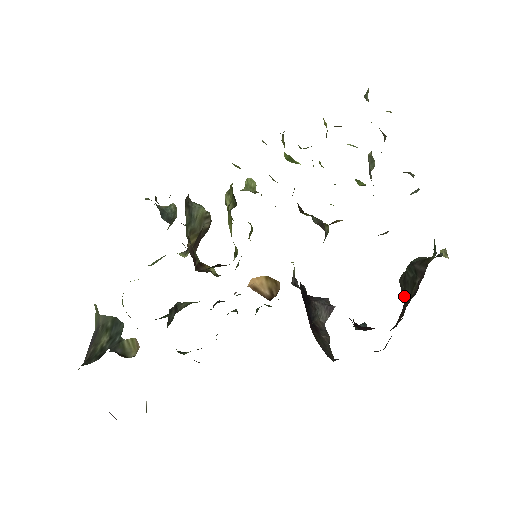
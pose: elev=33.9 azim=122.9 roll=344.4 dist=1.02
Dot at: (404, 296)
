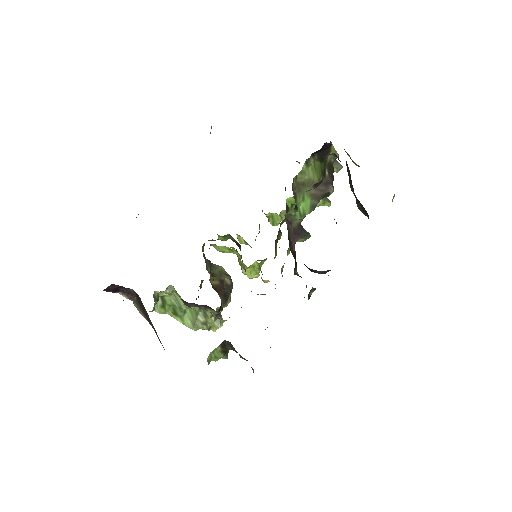
Dot at: (357, 200)
